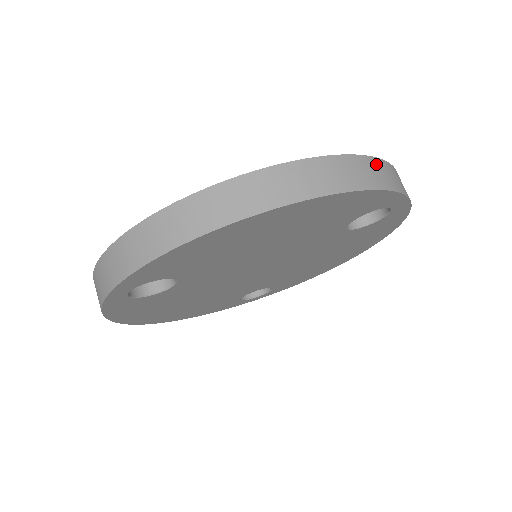
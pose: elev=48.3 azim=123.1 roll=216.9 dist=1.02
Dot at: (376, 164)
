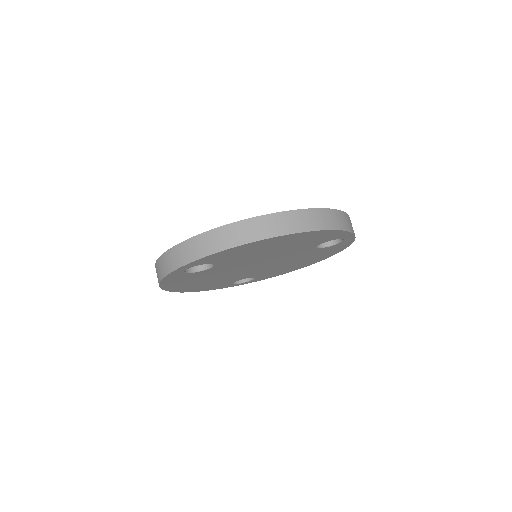
Dot at: (340, 215)
